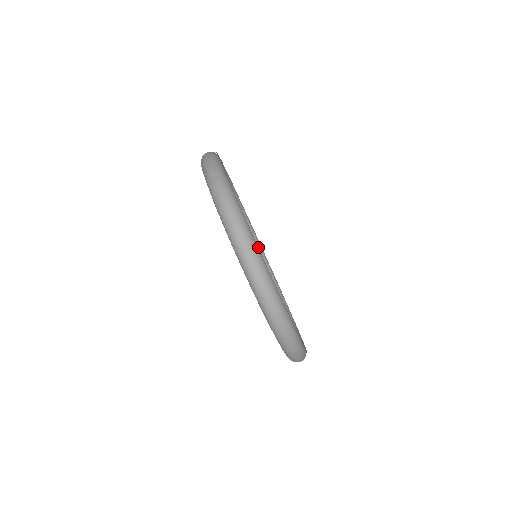
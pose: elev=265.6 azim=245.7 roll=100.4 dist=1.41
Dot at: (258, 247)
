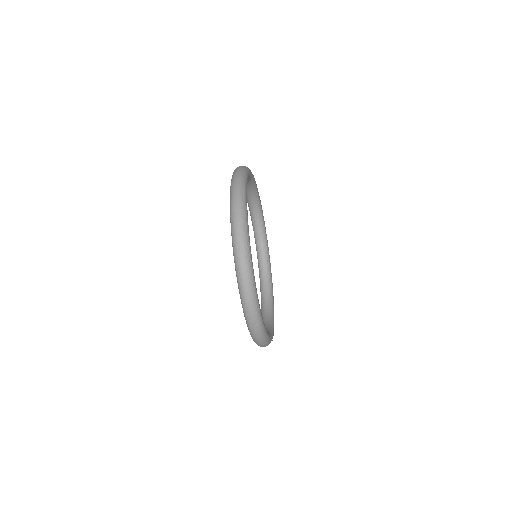
Dot at: (267, 259)
